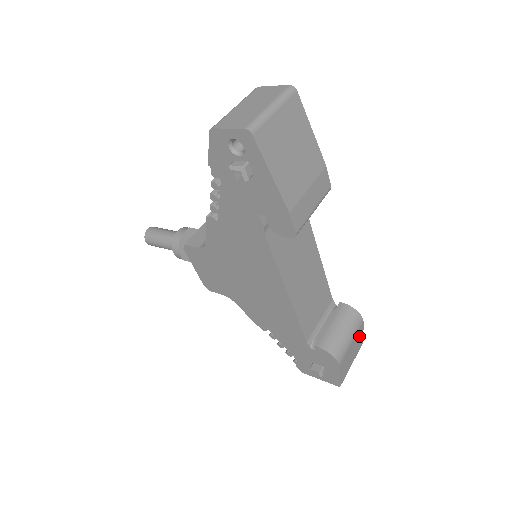
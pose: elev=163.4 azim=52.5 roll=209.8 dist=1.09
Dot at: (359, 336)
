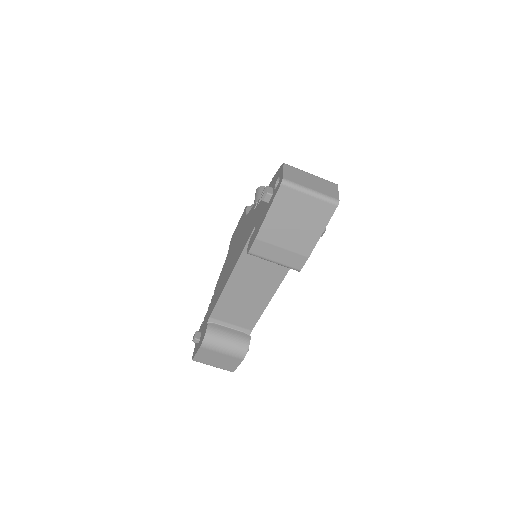
Dot at: (232, 362)
